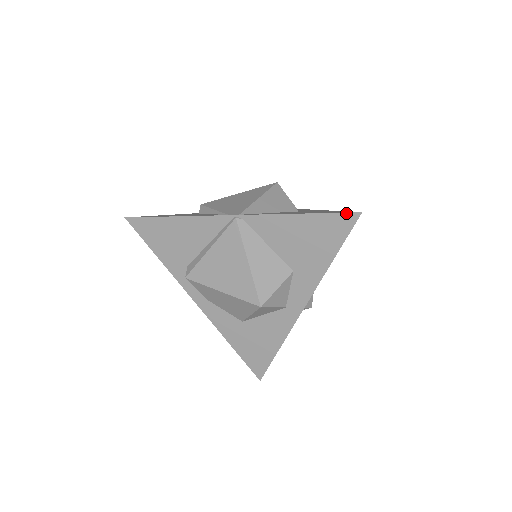
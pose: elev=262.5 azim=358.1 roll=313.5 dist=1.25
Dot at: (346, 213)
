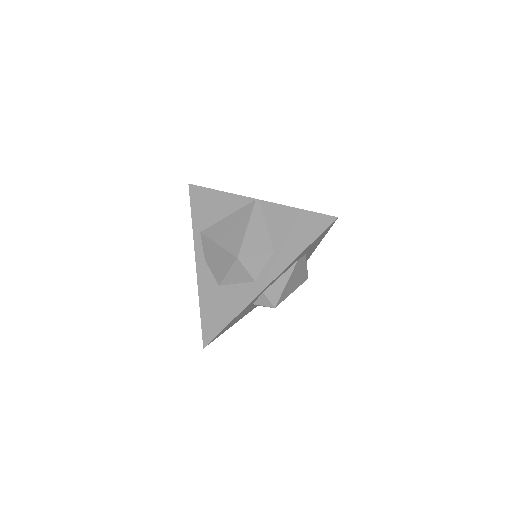
Dot at: (328, 215)
